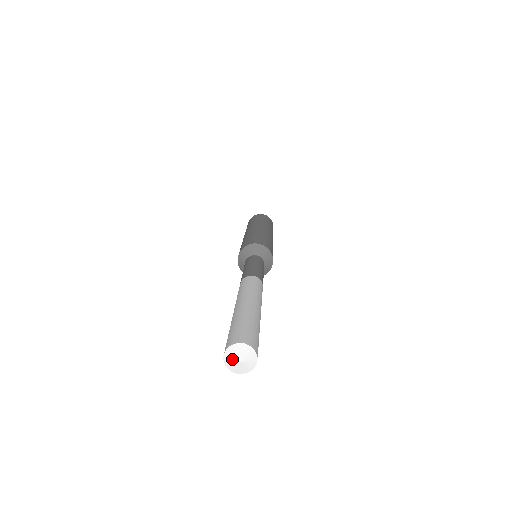
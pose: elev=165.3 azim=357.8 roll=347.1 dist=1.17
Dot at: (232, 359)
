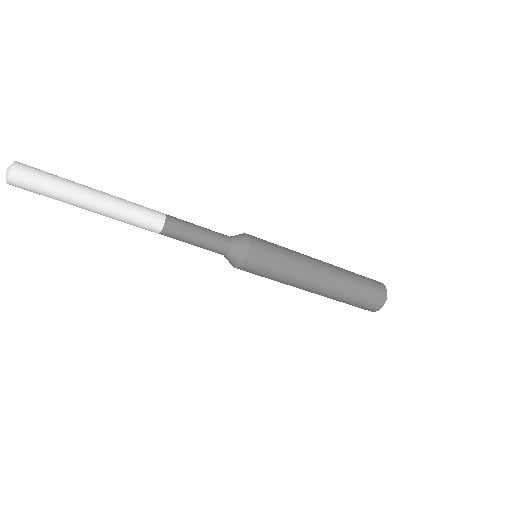
Dot at: occluded
